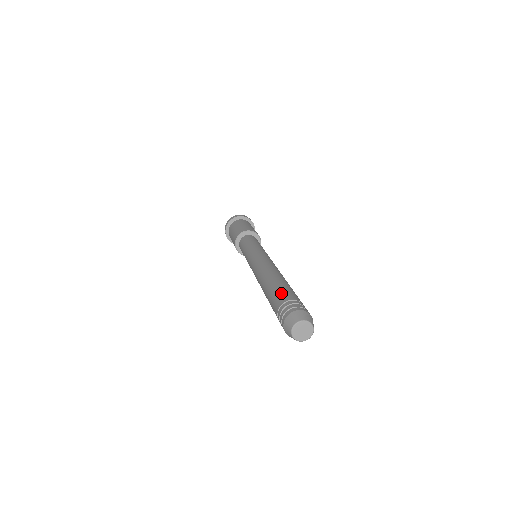
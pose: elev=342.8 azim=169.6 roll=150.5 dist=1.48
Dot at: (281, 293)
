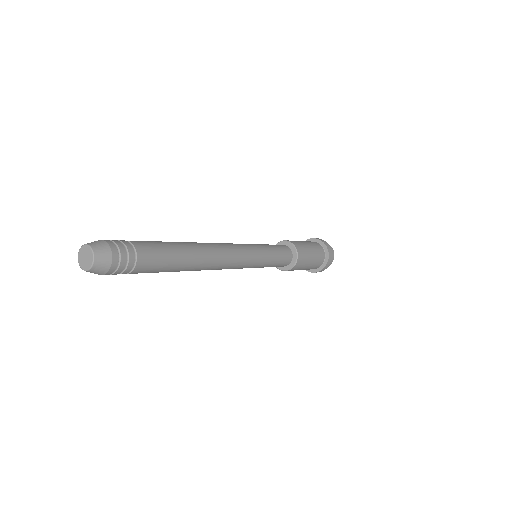
Dot at: occluded
